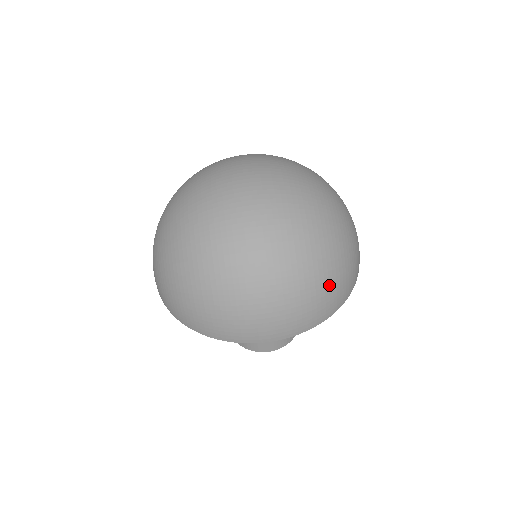
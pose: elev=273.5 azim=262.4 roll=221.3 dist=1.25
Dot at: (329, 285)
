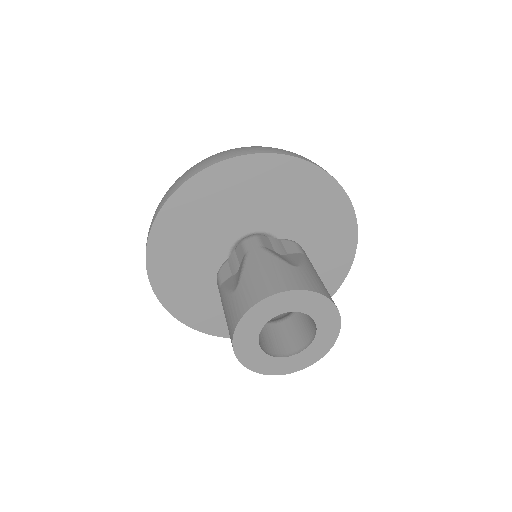
Dot at: occluded
